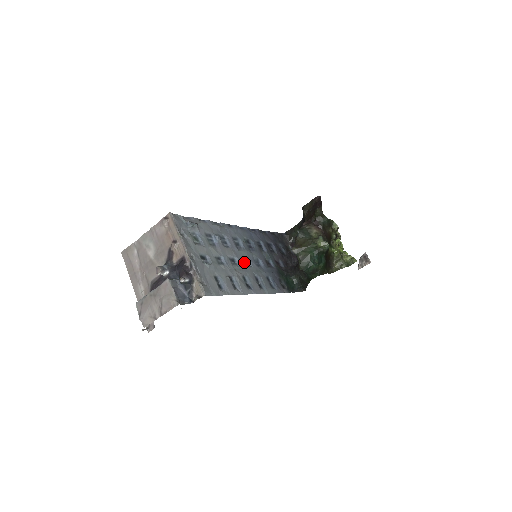
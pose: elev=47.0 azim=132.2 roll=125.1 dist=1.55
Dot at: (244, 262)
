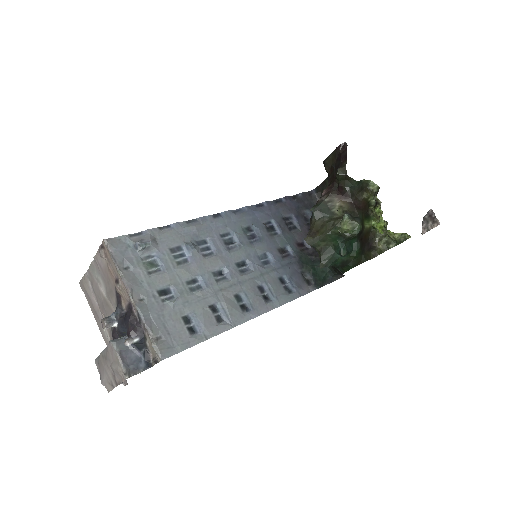
Dot at: (240, 268)
